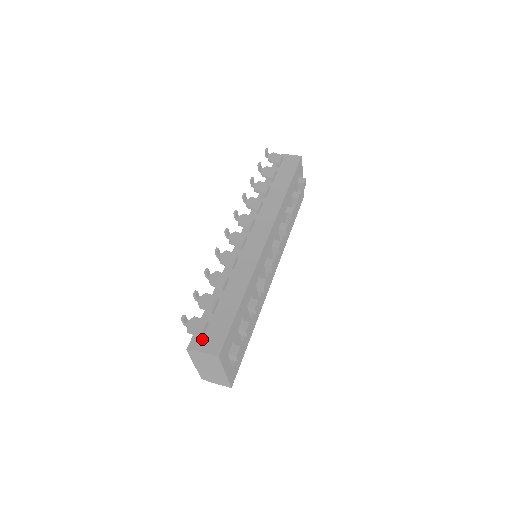
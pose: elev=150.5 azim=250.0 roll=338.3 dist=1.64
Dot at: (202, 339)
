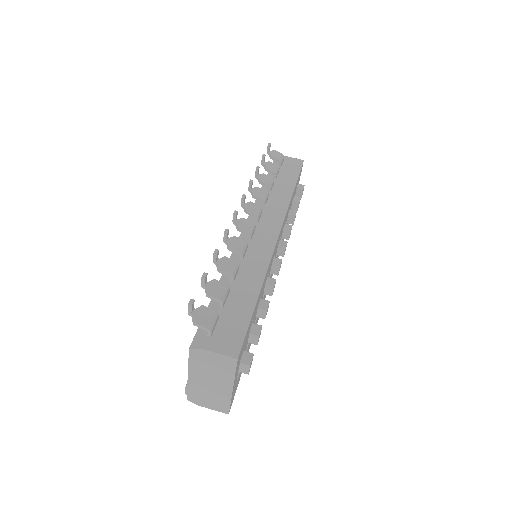
Dot at: (212, 336)
